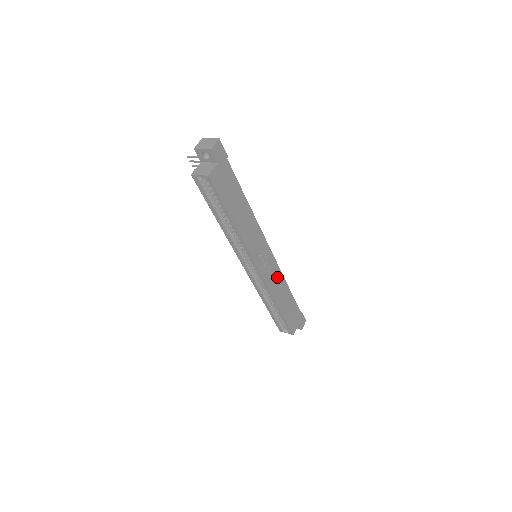
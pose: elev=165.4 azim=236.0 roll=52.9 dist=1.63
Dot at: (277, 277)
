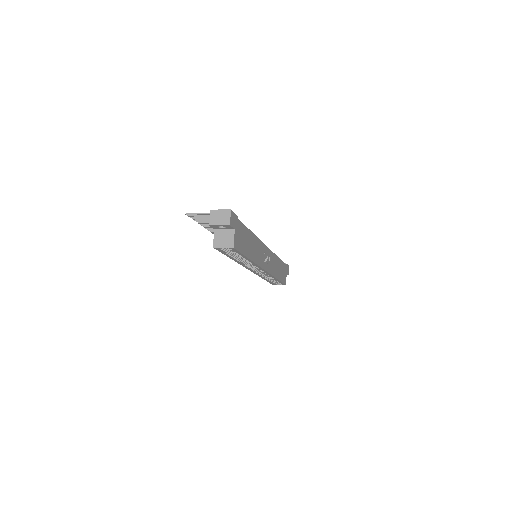
Dot at: (273, 260)
